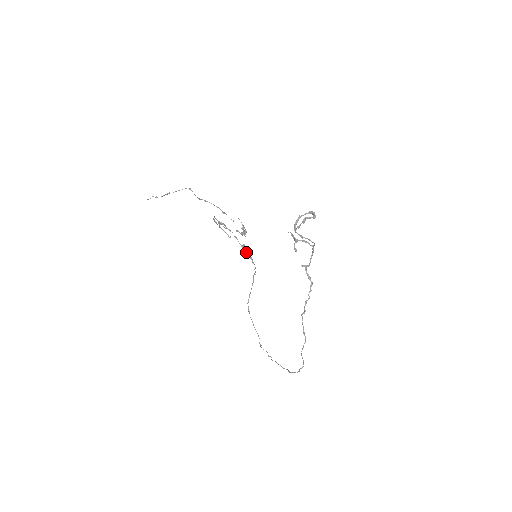
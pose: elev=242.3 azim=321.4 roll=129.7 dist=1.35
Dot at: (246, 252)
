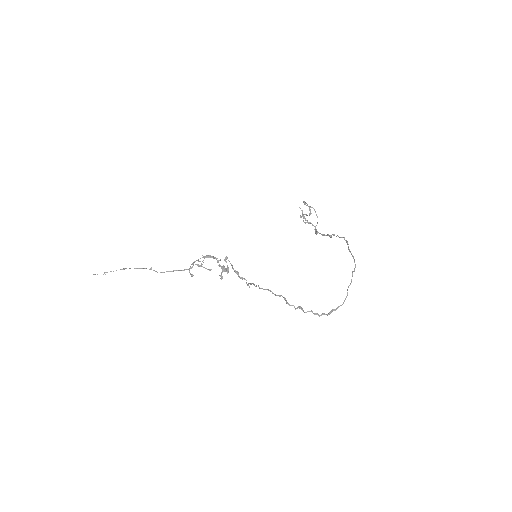
Dot at: (236, 272)
